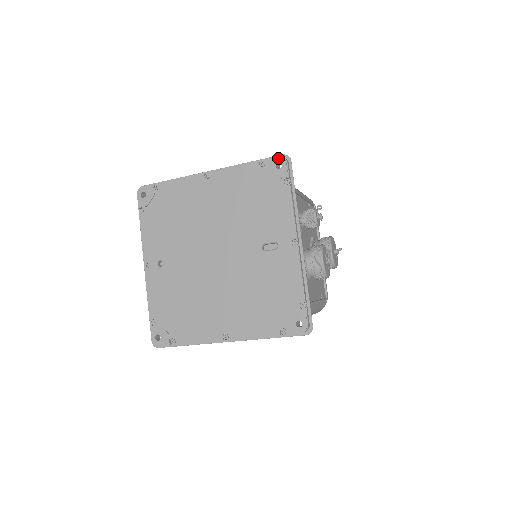
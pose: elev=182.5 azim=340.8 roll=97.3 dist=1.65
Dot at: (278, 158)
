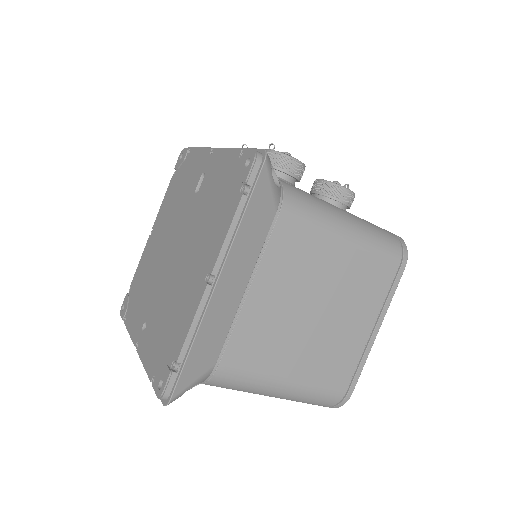
Dot at: (179, 156)
